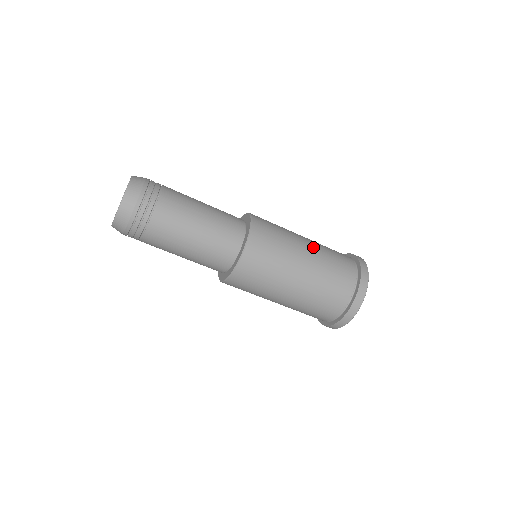
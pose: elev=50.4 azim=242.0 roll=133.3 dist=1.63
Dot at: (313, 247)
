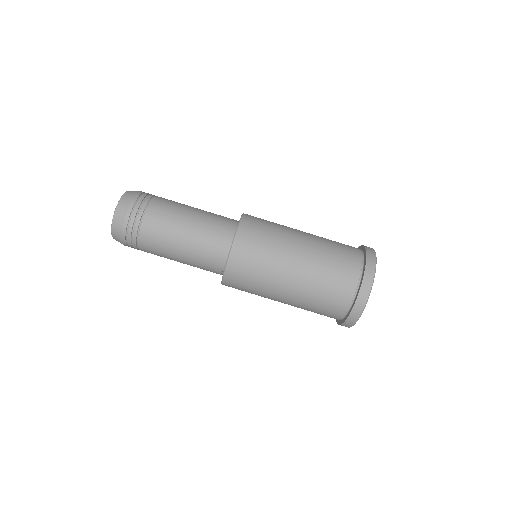
Dot at: occluded
